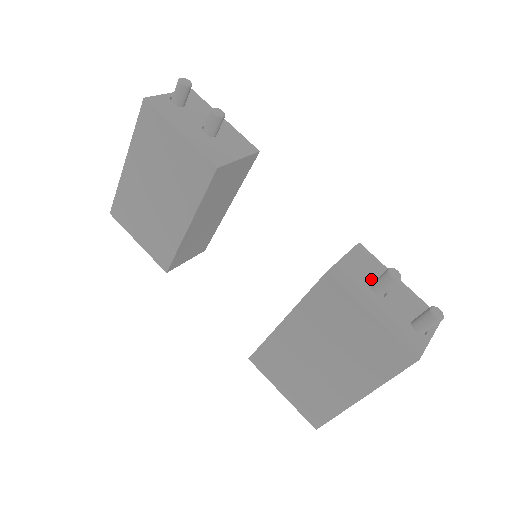
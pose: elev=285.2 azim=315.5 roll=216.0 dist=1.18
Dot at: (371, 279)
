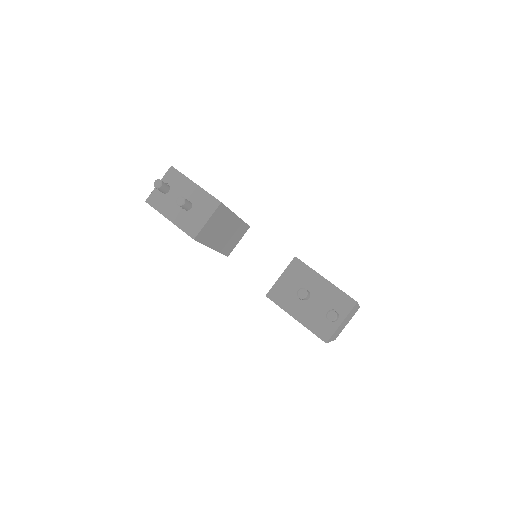
Dot at: occluded
